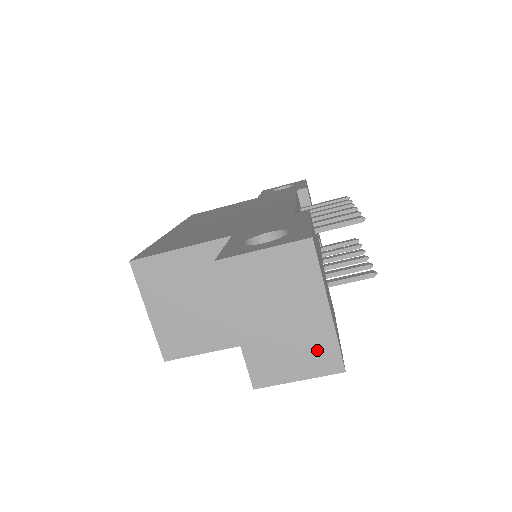
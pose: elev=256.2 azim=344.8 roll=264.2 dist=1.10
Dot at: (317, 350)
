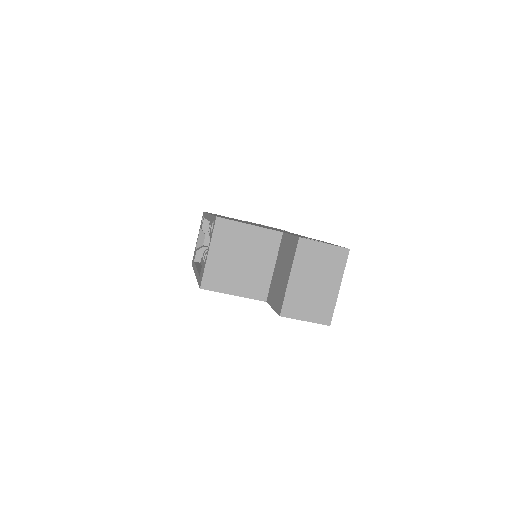
Dot at: (323, 308)
